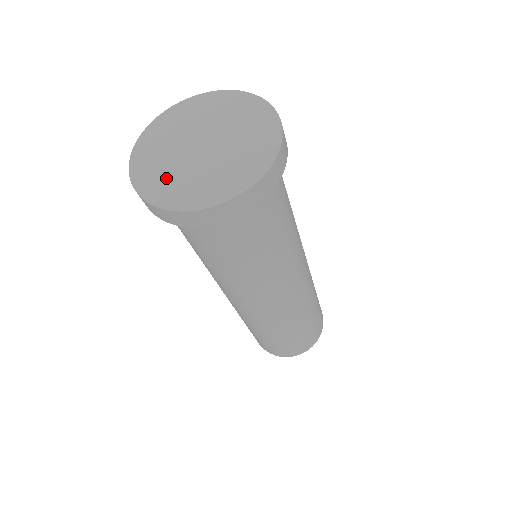
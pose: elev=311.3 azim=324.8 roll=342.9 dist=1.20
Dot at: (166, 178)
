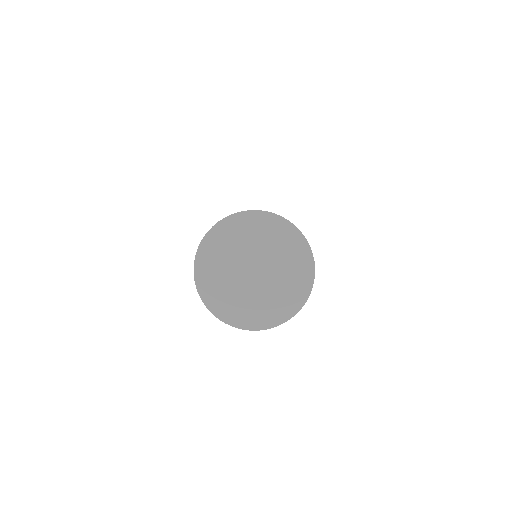
Dot at: (217, 274)
